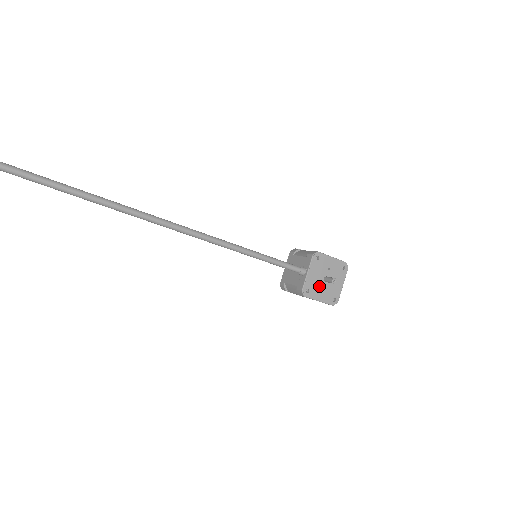
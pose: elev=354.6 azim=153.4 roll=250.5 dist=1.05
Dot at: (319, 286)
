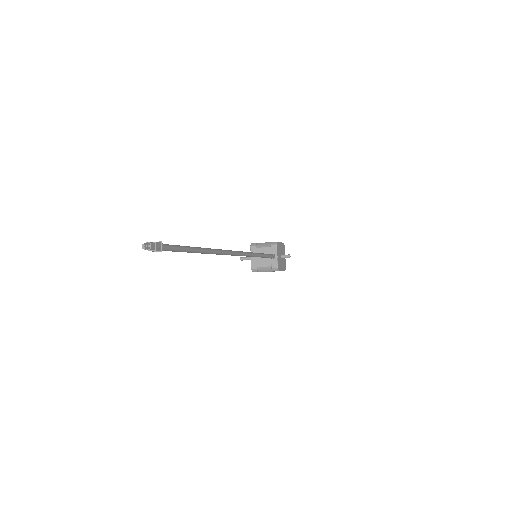
Dot at: (281, 262)
